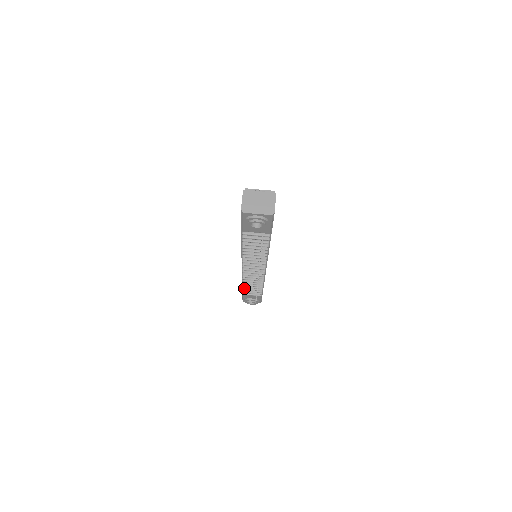
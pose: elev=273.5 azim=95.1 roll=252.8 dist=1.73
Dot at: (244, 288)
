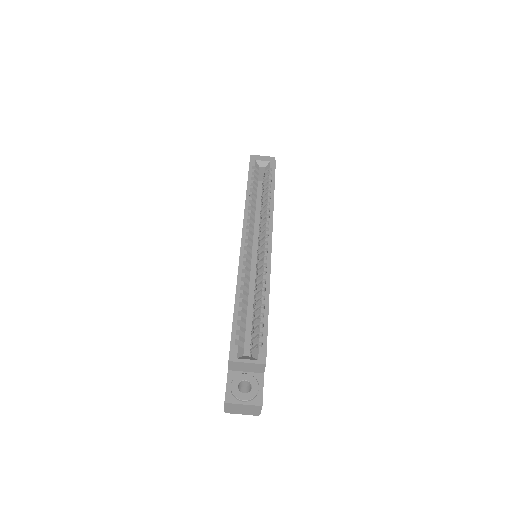
Dot at: occluded
